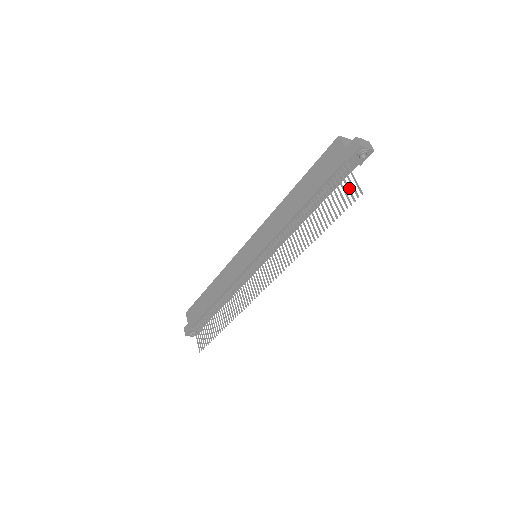
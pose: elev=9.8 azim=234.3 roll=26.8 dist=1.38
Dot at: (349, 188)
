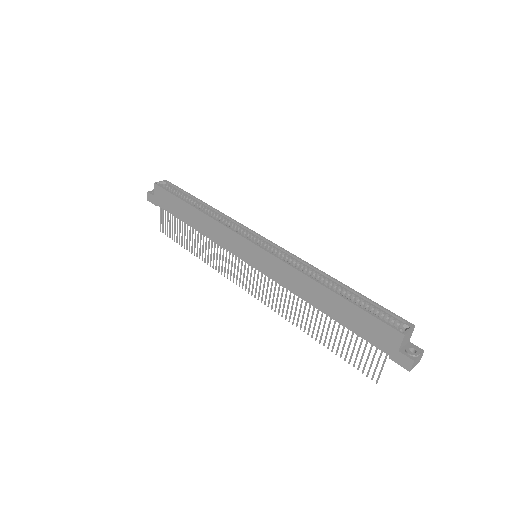
Dot at: occluded
